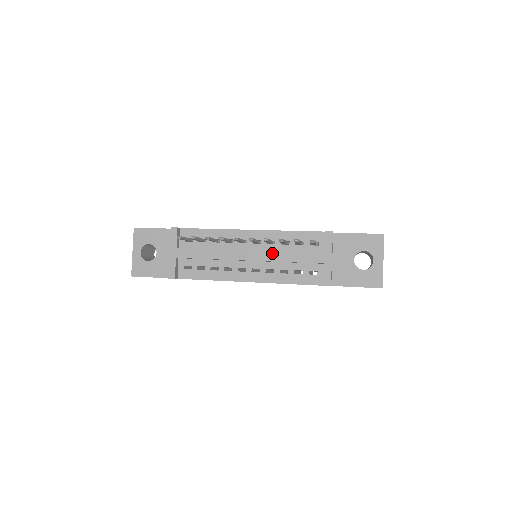
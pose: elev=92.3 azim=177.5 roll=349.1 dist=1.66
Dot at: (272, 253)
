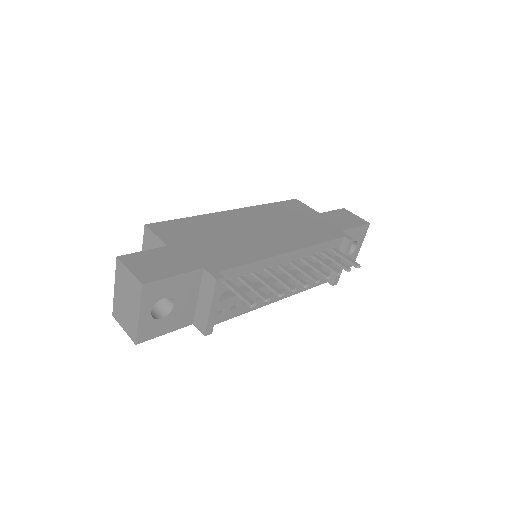
Dot at: occluded
